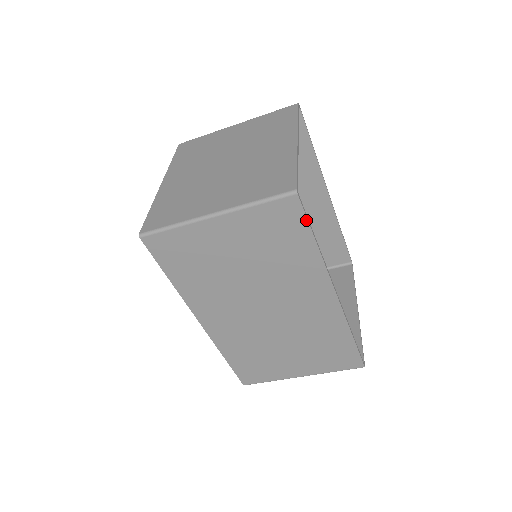
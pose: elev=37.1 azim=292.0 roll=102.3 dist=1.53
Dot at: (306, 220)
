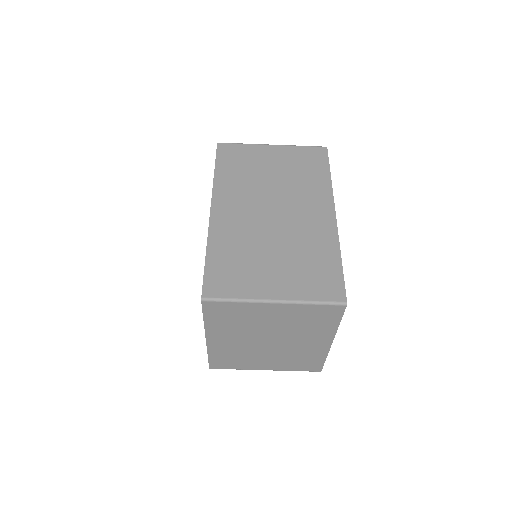
Dot at: (328, 160)
